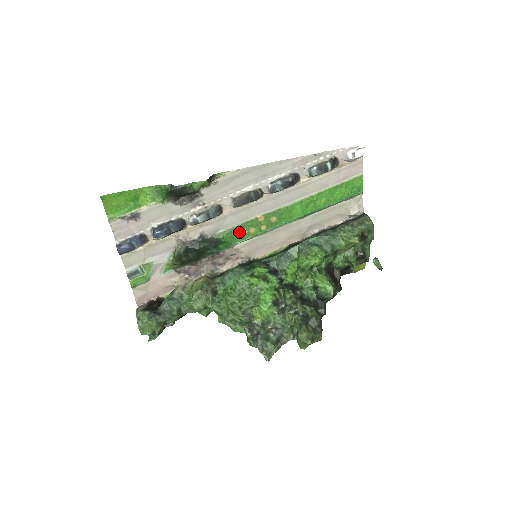
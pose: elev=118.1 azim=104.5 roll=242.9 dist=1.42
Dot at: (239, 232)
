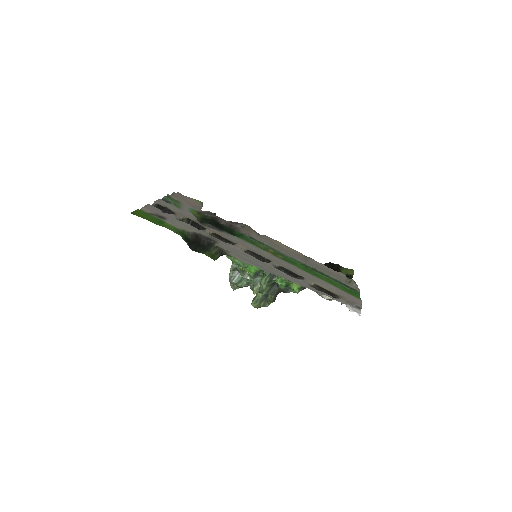
Dot at: (251, 241)
